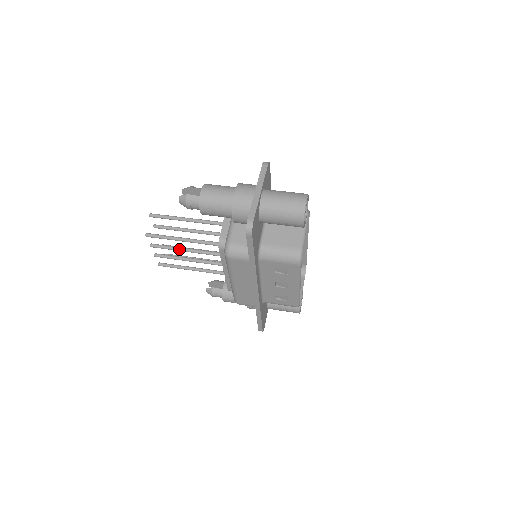
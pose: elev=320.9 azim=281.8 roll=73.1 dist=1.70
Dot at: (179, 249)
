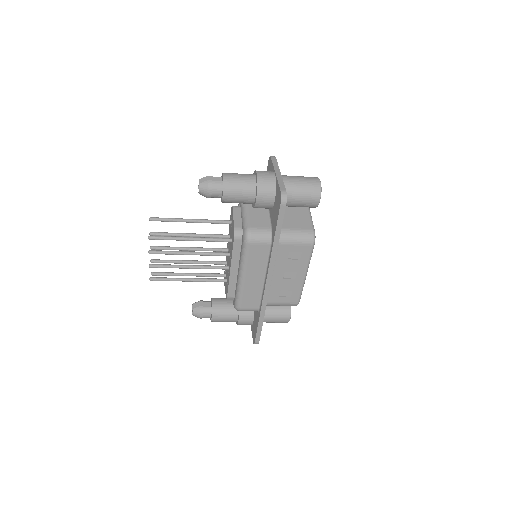
Dot at: (182, 252)
